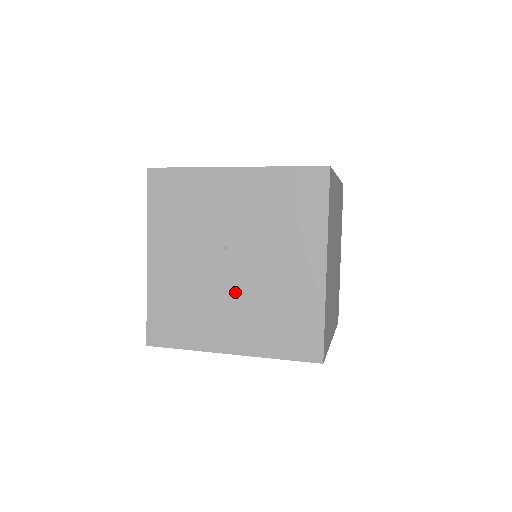
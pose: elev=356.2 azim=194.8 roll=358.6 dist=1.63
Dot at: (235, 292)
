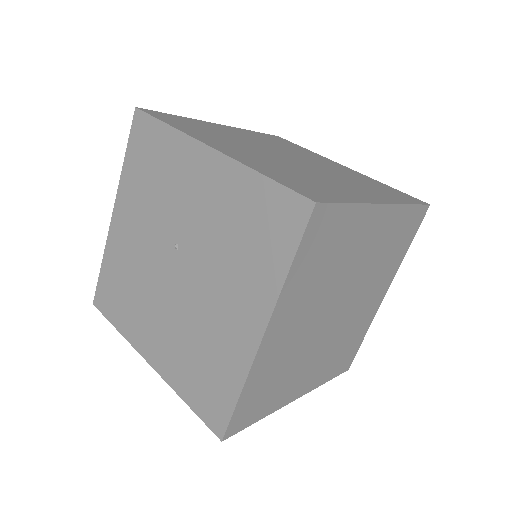
Dot at: (170, 302)
